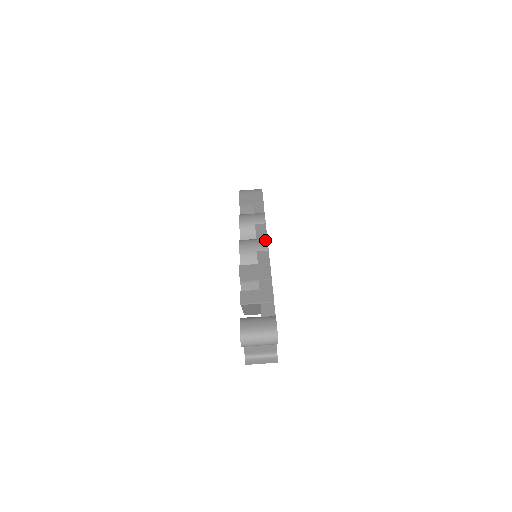
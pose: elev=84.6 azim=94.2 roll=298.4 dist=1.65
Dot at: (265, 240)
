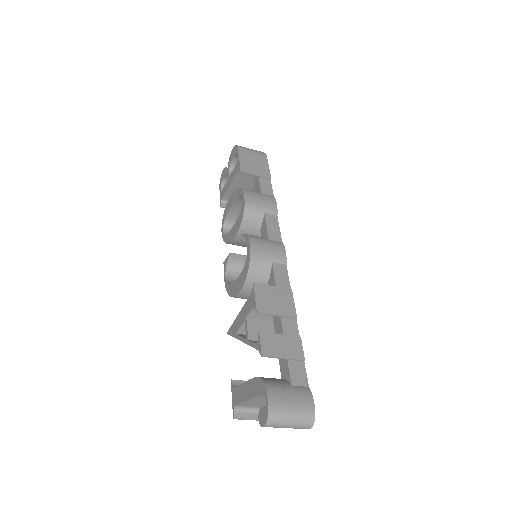
Dot at: (282, 246)
